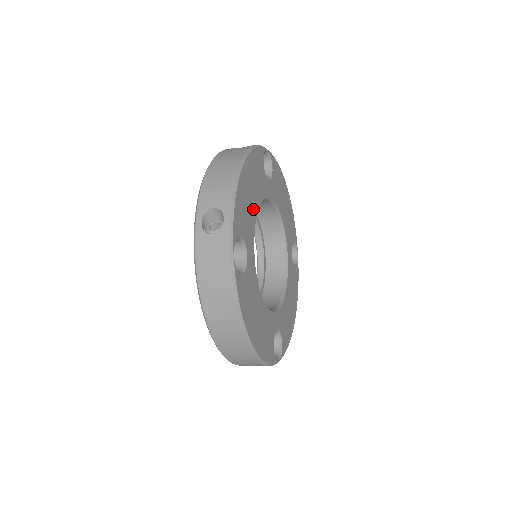
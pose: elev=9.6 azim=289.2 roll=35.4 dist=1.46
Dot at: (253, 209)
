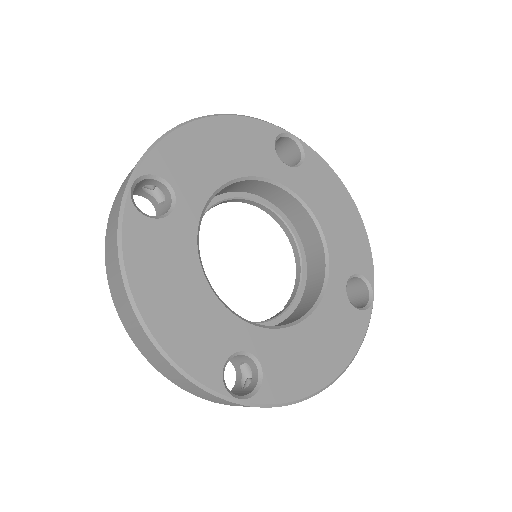
Dot at: (219, 170)
